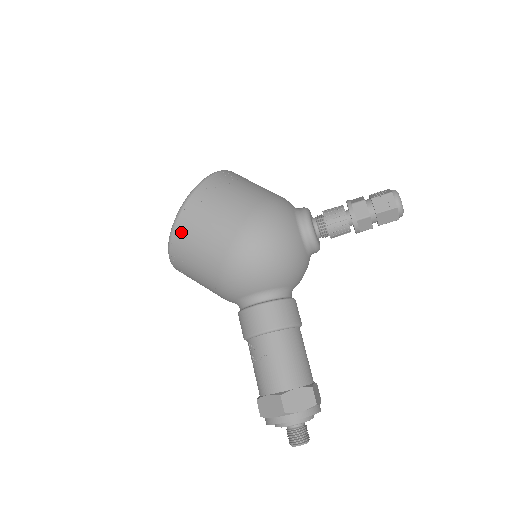
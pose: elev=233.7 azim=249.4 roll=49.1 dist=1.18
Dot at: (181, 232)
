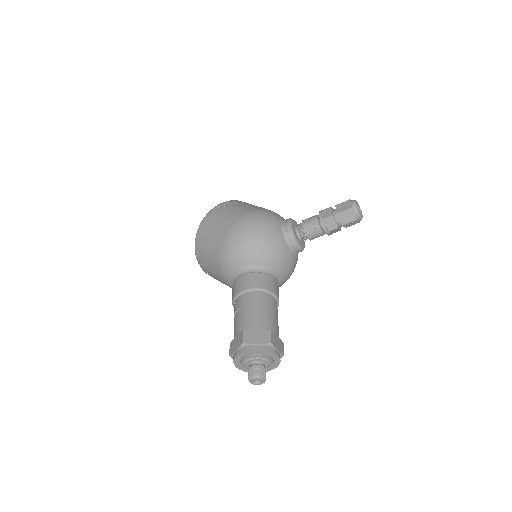
Dot at: (202, 230)
